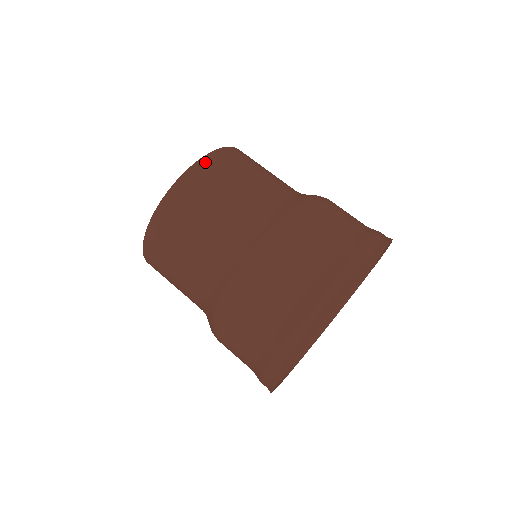
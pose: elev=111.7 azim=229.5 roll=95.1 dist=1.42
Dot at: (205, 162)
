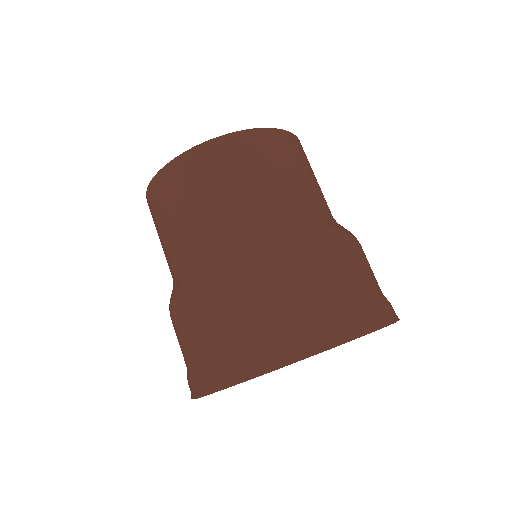
Dot at: (195, 154)
